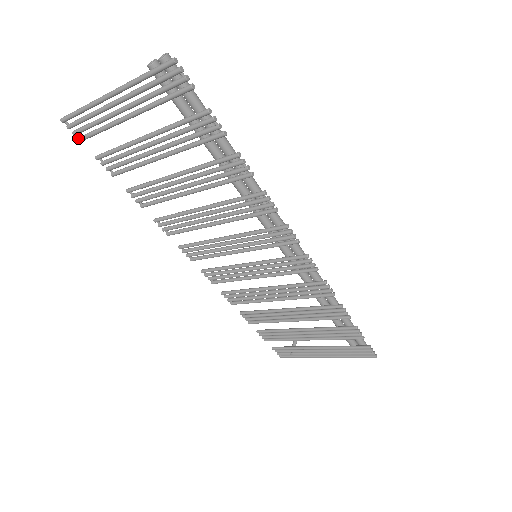
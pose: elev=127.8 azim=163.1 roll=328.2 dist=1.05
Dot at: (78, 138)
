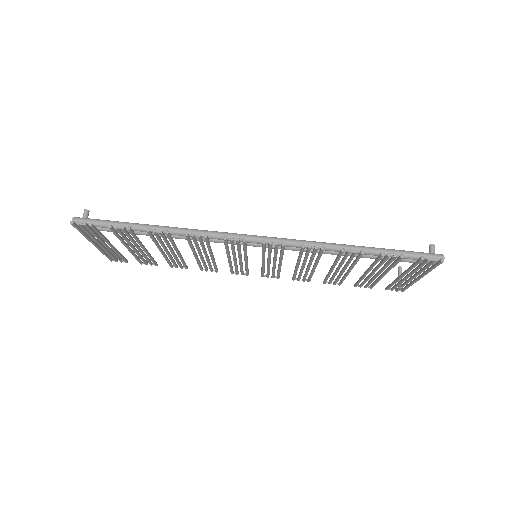
Dot at: (125, 262)
